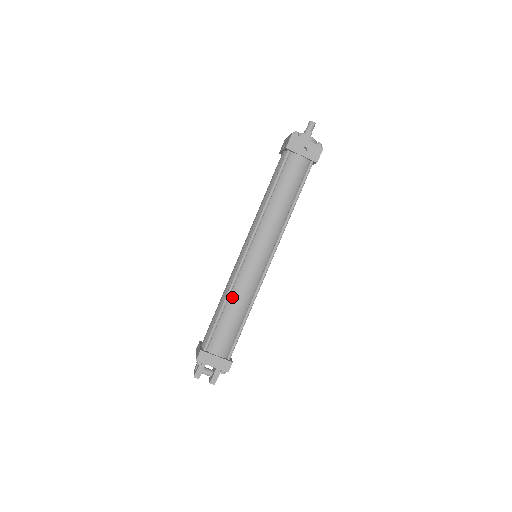
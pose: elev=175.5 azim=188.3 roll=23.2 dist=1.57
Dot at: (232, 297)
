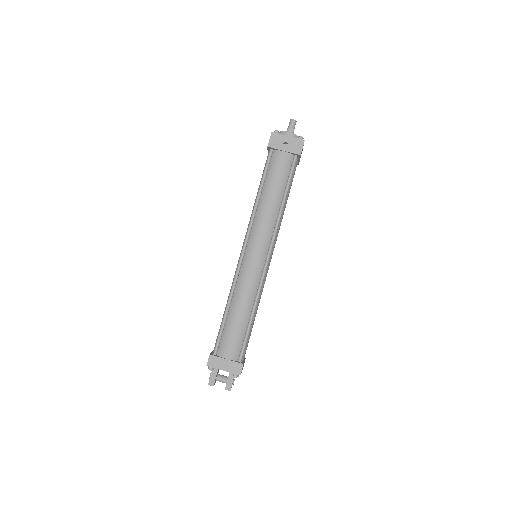
Dot at: (235, 298)
